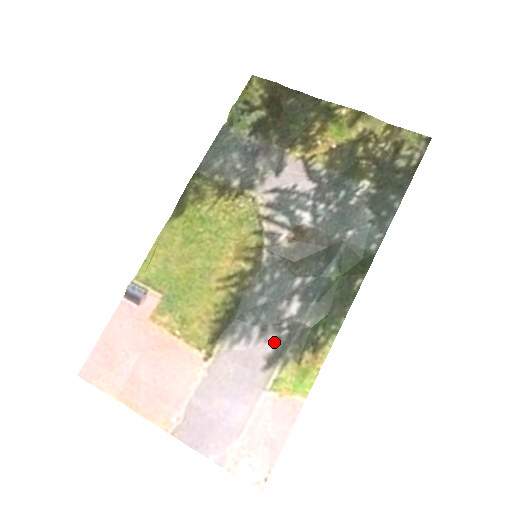
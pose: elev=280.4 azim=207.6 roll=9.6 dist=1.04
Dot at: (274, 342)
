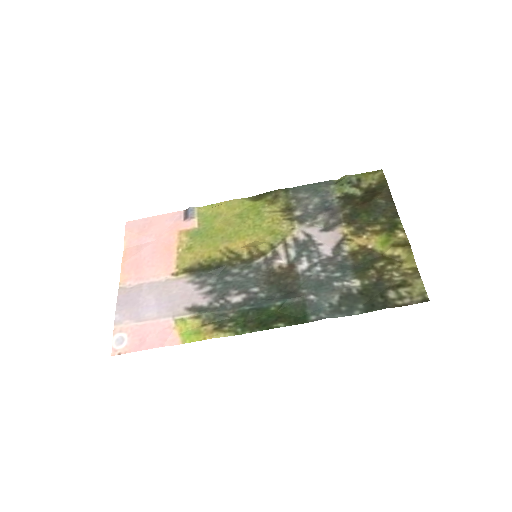
Dot at: (206, 302)
